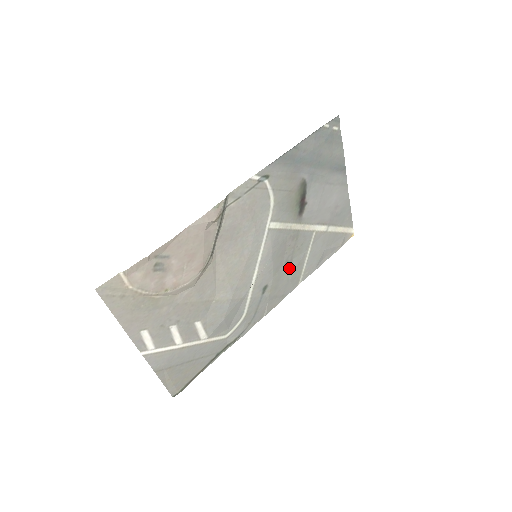
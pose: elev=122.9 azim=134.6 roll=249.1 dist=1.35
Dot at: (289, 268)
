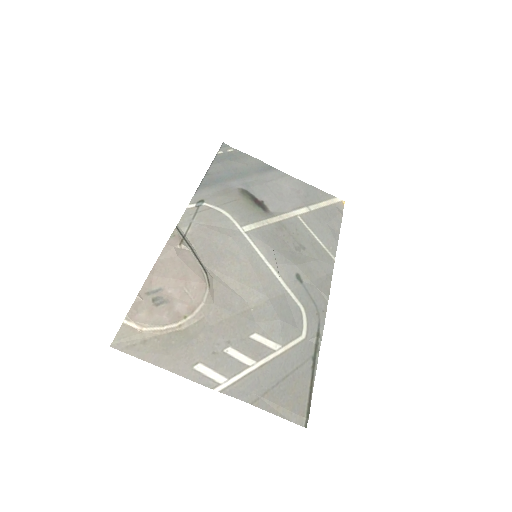
Dot at: (306, 252)
